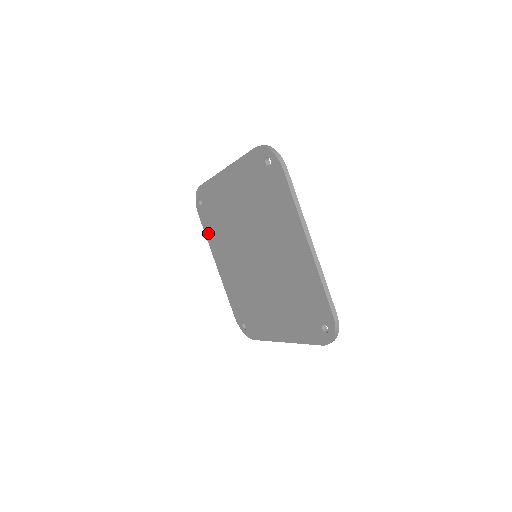
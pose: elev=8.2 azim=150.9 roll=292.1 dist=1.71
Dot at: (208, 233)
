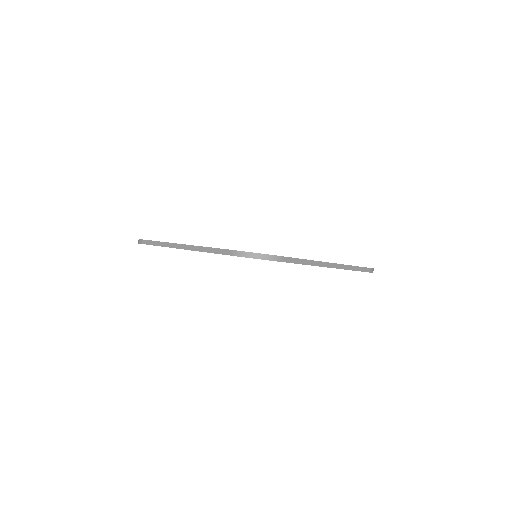
Dot at: occluded
